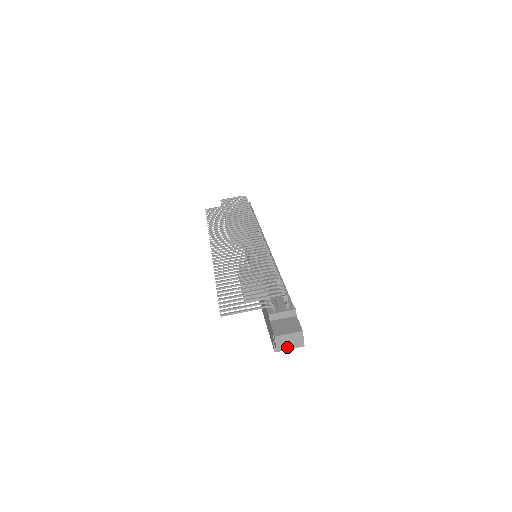
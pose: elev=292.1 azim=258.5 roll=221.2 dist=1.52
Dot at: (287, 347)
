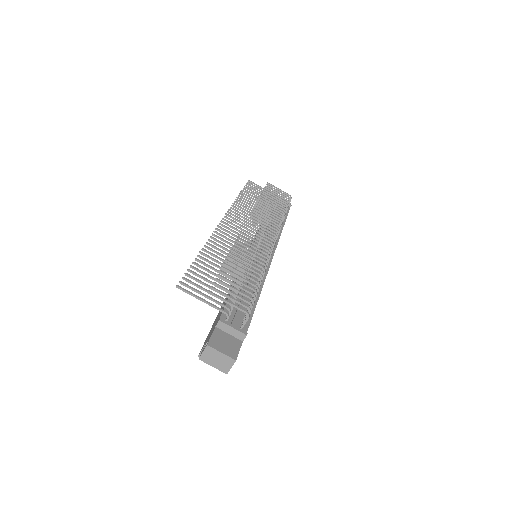
Dot at: (211, 362)
